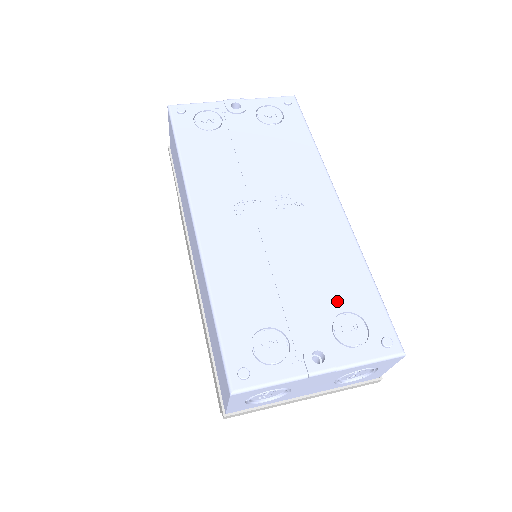
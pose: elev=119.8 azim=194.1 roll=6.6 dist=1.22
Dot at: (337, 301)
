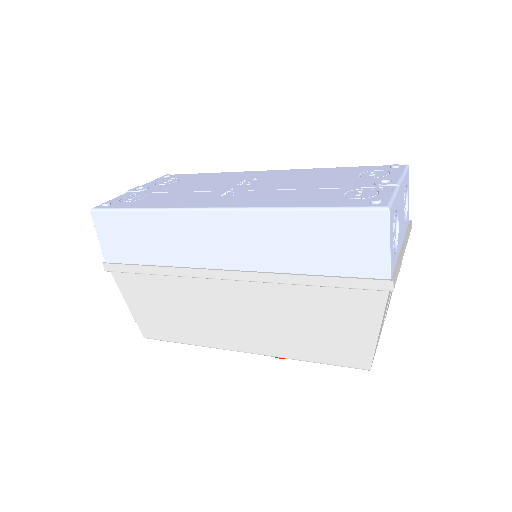
Dot at: (348, 175)
